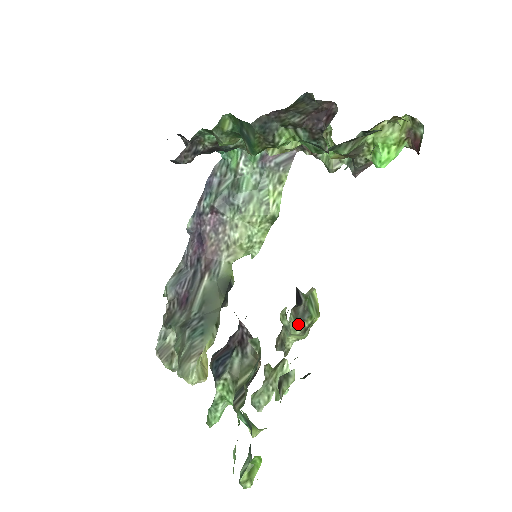
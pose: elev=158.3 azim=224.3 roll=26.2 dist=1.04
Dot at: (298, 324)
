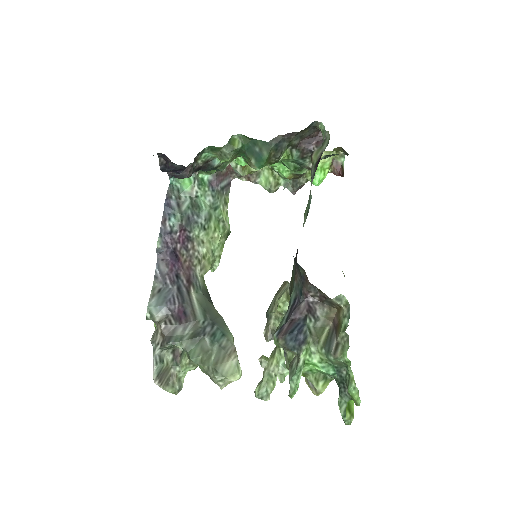
Dot at: occluded
